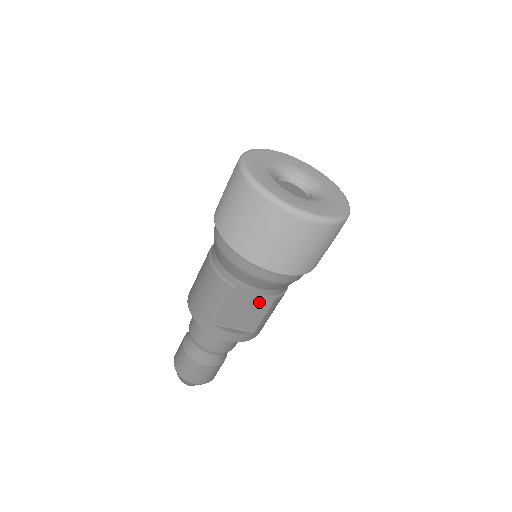
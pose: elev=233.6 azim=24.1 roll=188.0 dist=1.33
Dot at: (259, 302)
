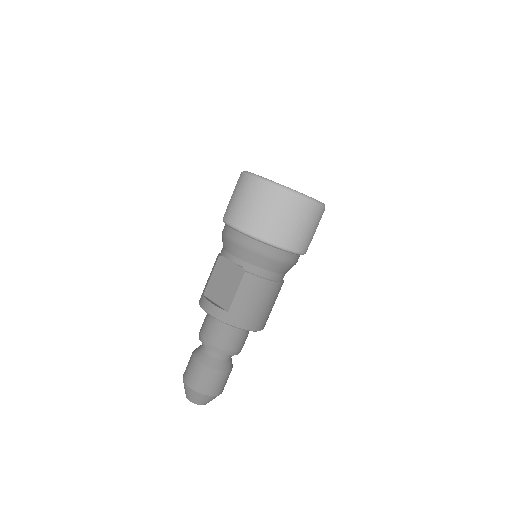
Dot at: (234, 275)
